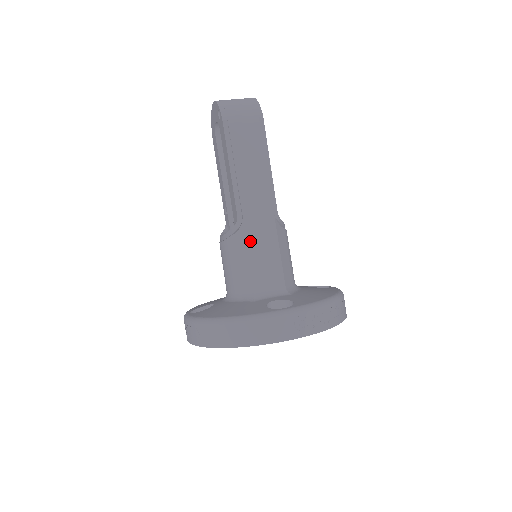
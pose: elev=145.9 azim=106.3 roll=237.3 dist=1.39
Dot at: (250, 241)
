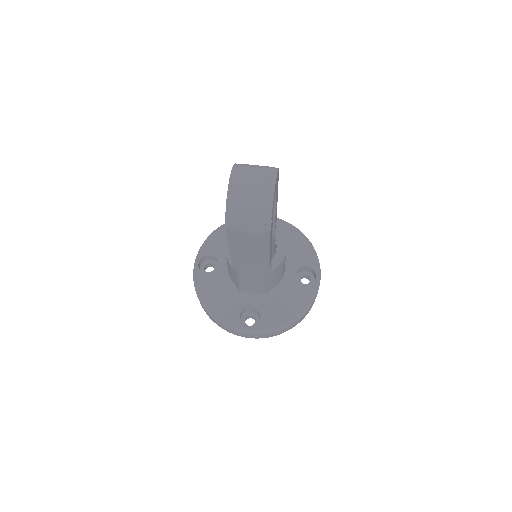
Dot at: (241, 277)
